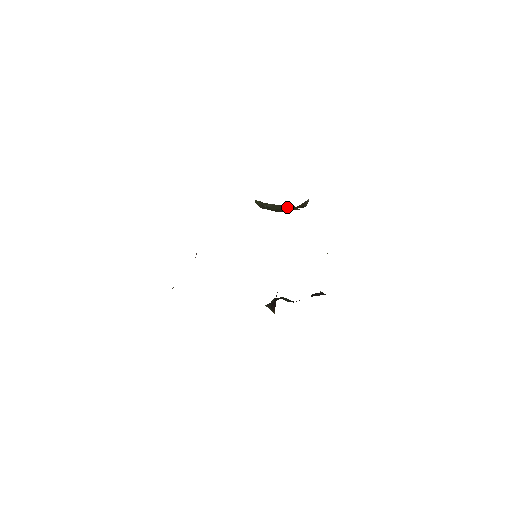
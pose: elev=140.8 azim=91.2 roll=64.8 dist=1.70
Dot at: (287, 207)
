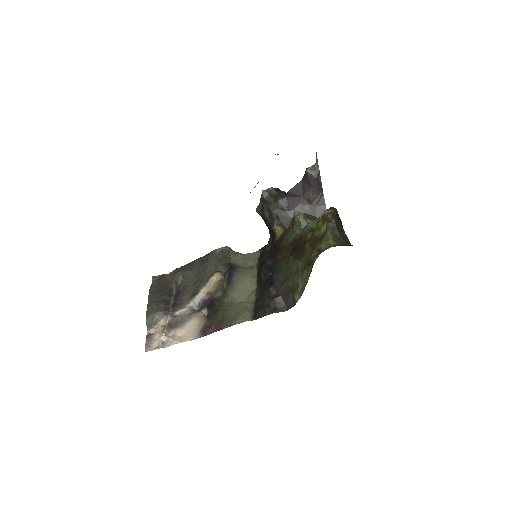
Dot at: occluded
